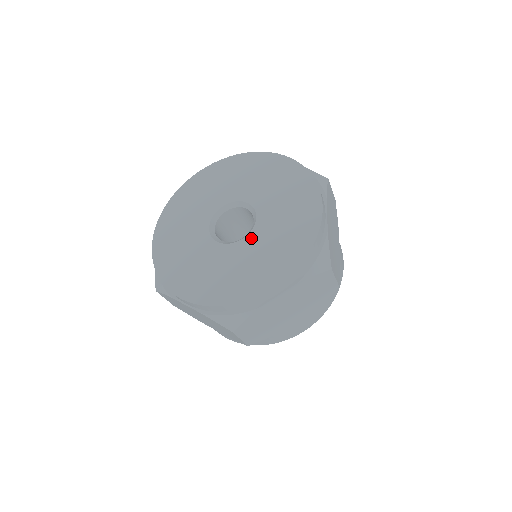
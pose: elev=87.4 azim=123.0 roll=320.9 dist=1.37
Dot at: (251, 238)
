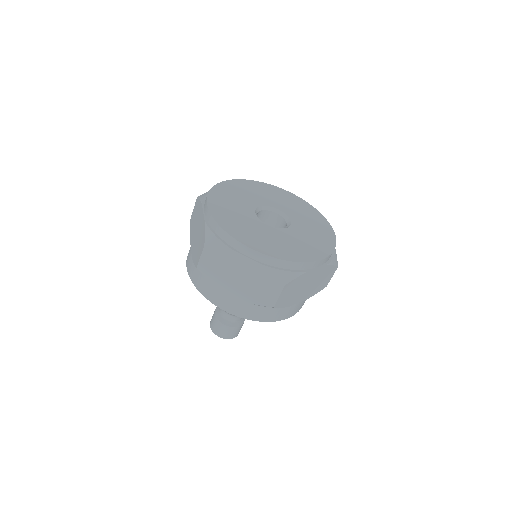
Dot at: (272, 229)
